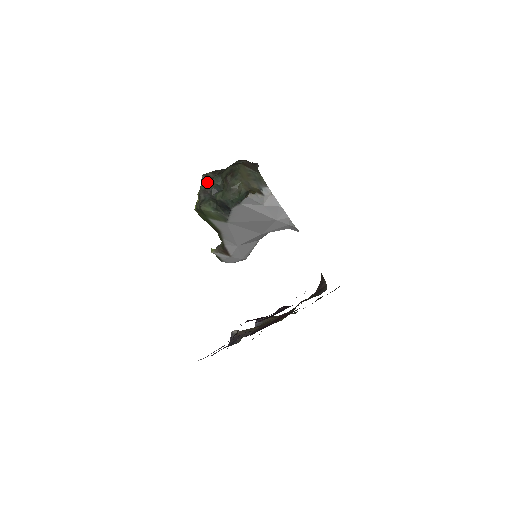
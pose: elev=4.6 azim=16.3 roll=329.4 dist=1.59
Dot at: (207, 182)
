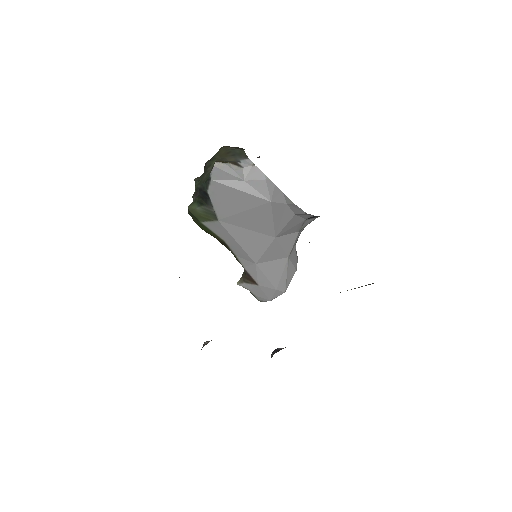
Dot at: occluded
